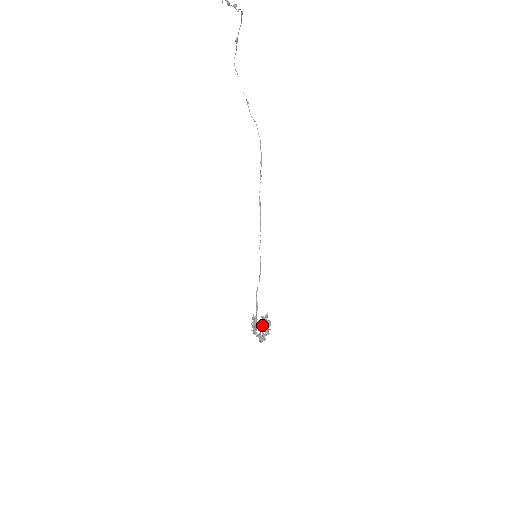
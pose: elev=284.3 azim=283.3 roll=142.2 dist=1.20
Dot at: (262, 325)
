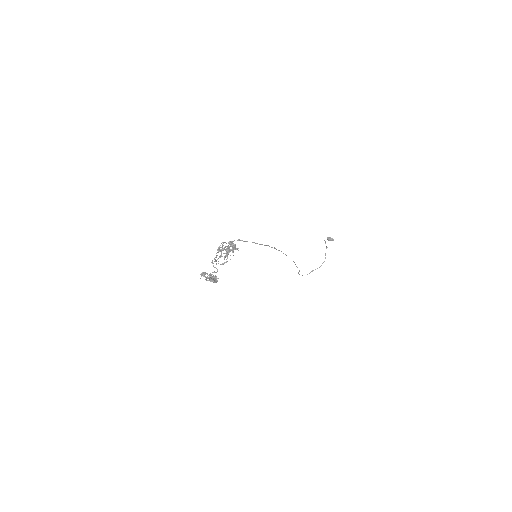
Dot at: (232, 243)
